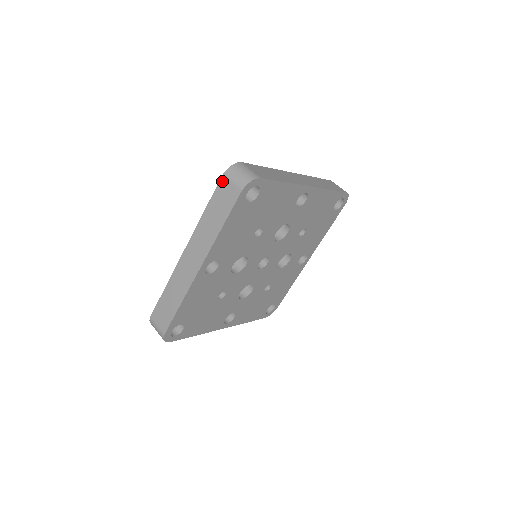
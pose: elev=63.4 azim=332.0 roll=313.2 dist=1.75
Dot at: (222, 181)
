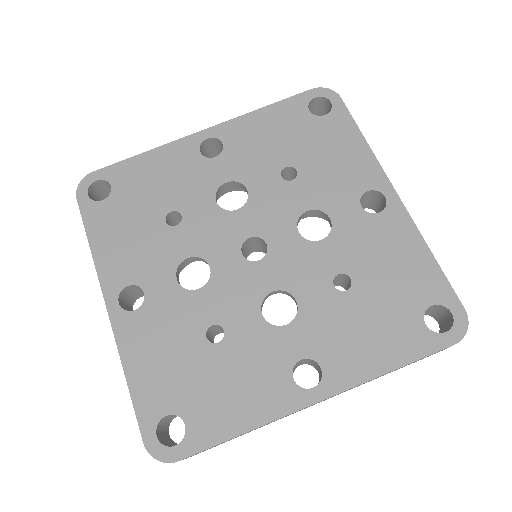
Dot at: occluded
